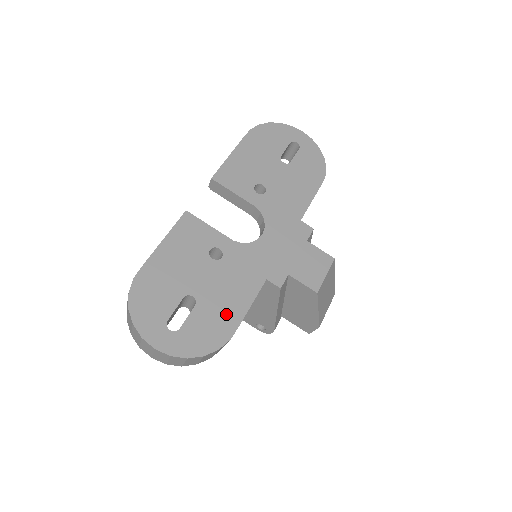
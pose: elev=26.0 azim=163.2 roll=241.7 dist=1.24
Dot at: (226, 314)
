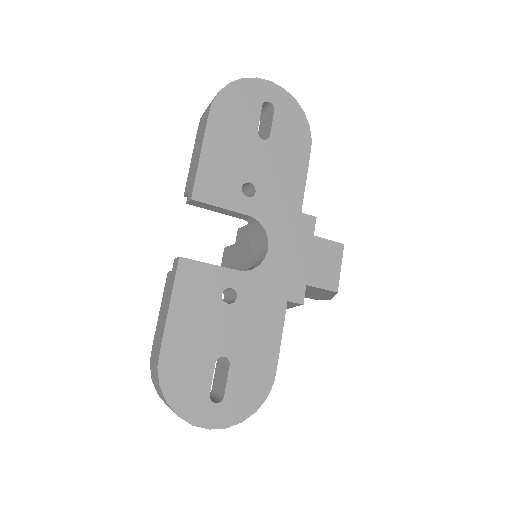
Dot at: (262, 359)
